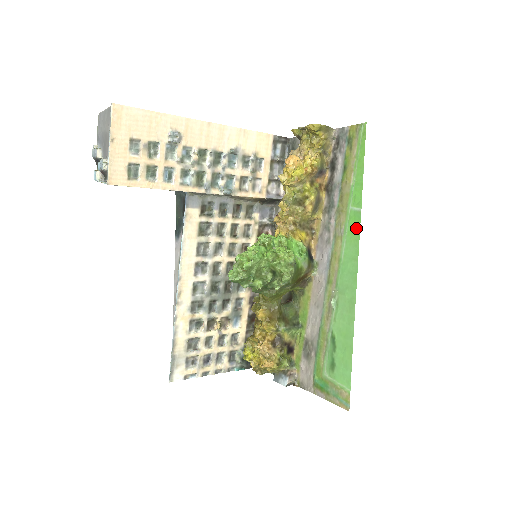
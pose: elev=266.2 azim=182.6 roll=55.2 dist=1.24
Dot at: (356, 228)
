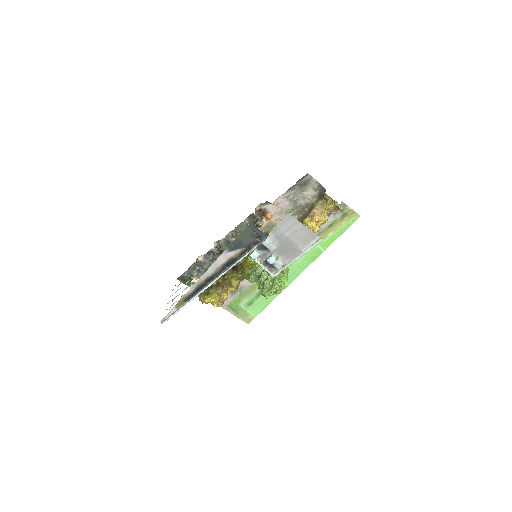
Dot at: (314, 257)
